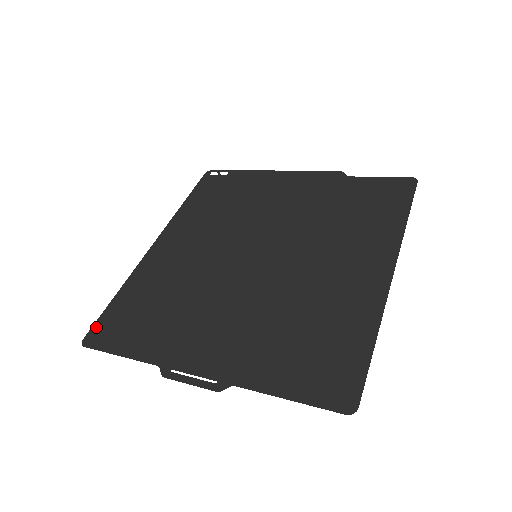
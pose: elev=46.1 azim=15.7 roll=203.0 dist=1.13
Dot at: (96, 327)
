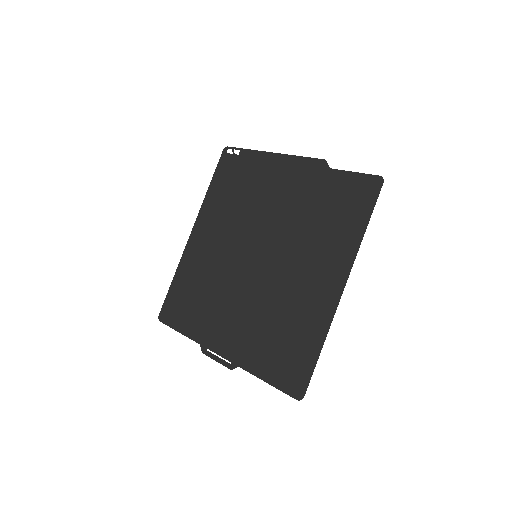
Dot at: (164, 307)
